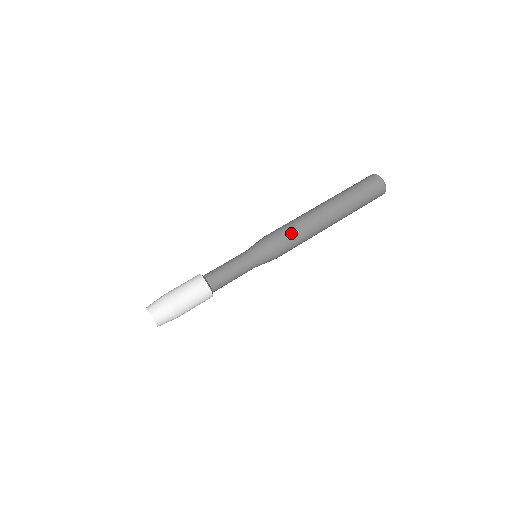
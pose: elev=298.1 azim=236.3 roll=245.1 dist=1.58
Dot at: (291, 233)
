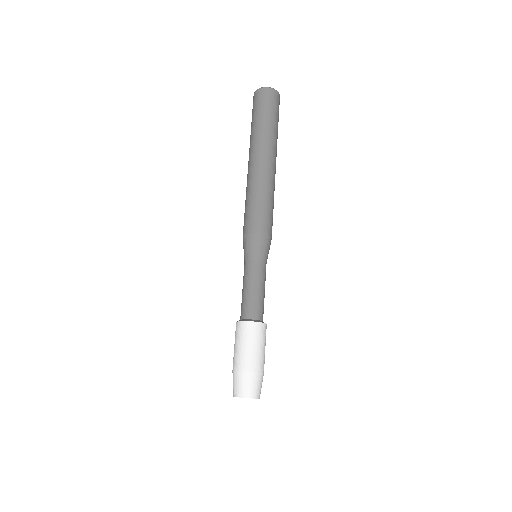
Dot at: (266, 208)
